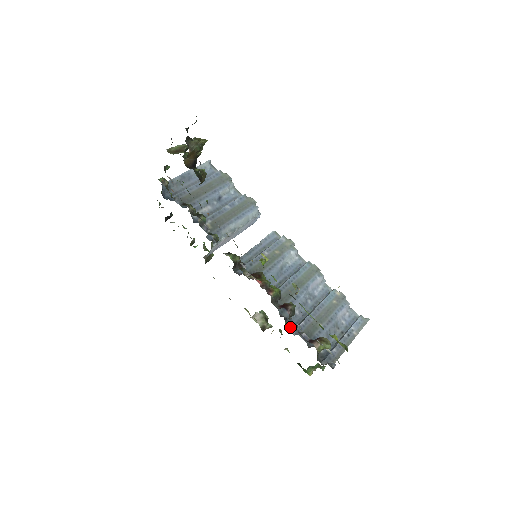
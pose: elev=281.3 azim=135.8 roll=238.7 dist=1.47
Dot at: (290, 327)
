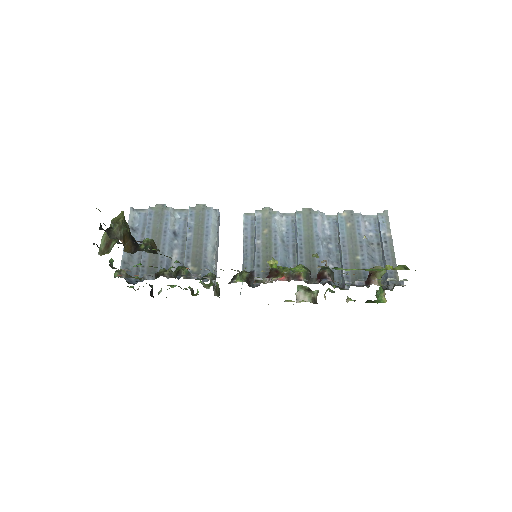
Dot at: (338, 285)
